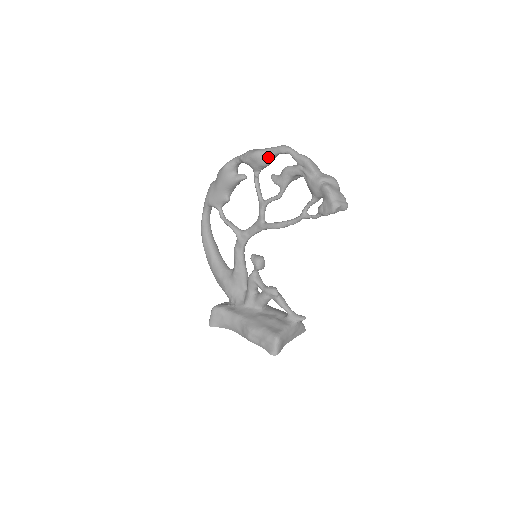
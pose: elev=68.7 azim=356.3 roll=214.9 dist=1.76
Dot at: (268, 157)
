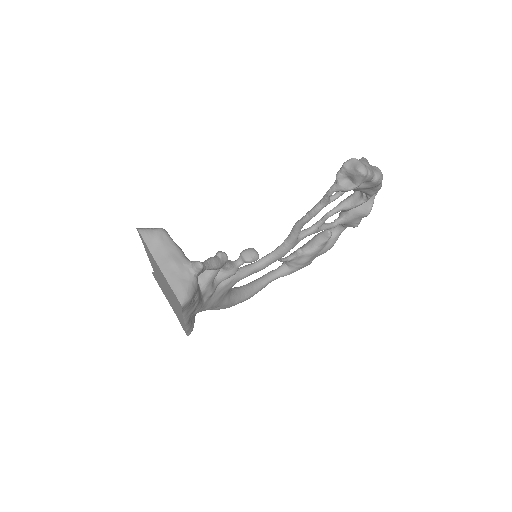
Dot at: occluded
